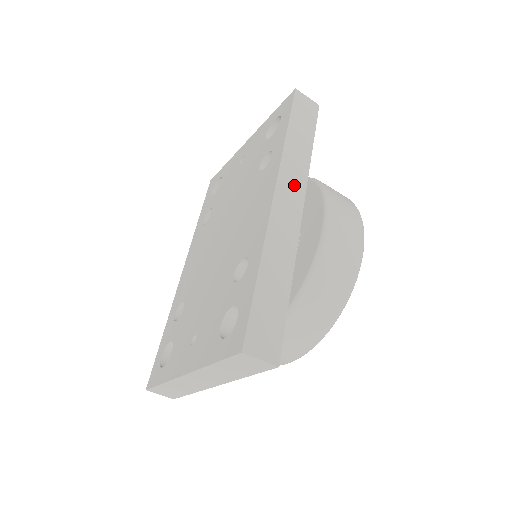
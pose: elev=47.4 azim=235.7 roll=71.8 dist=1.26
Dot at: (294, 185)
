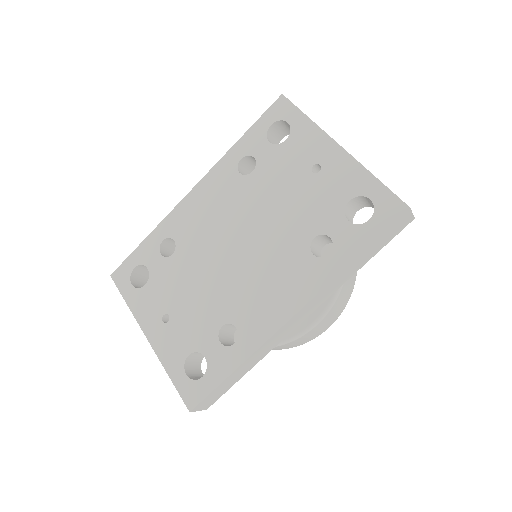
Dot at: (317, 303)
